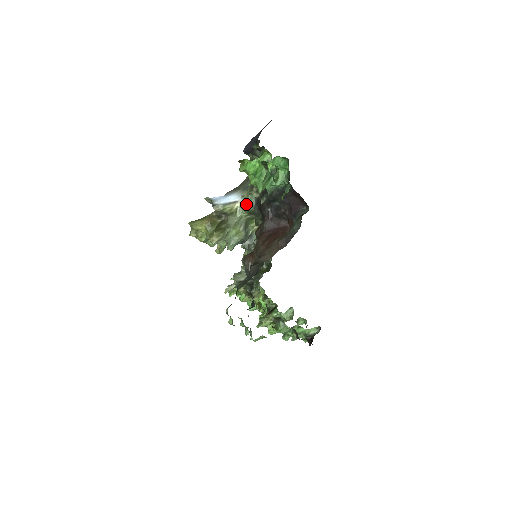
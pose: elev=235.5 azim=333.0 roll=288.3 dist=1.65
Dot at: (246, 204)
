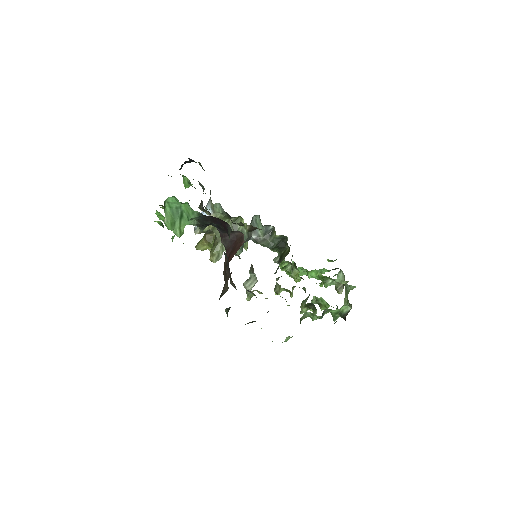
Dot at: (218, 214)
